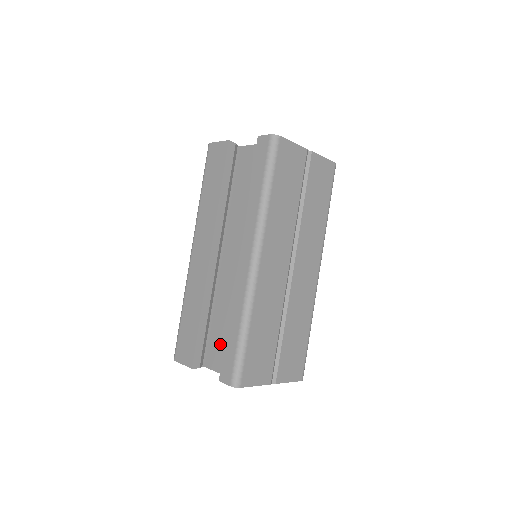
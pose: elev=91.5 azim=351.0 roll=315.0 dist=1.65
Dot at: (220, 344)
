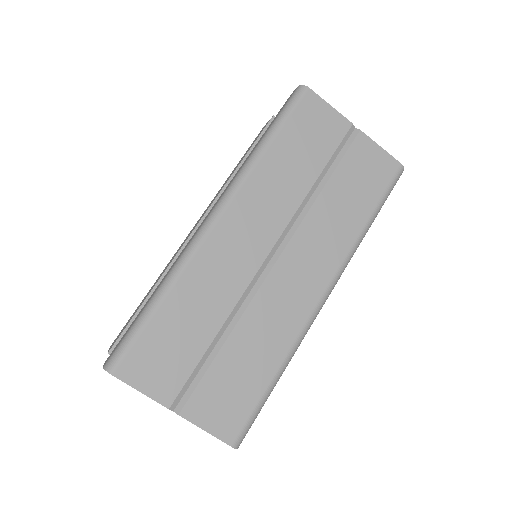
Dot at: occluded
